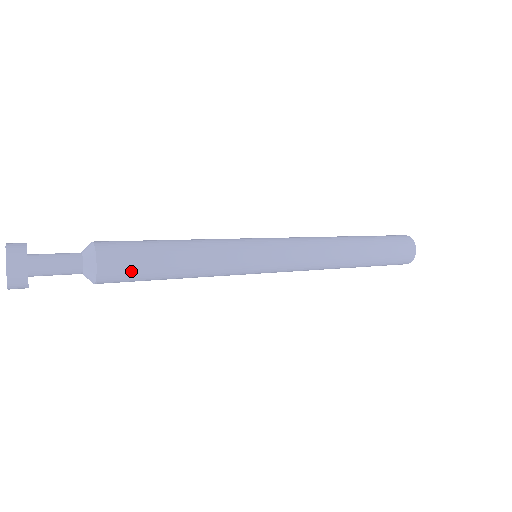
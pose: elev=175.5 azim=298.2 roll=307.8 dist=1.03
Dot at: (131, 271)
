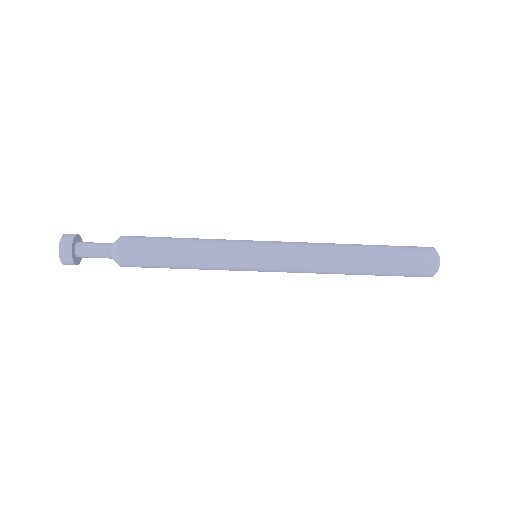
Dot at: (145, 237)
